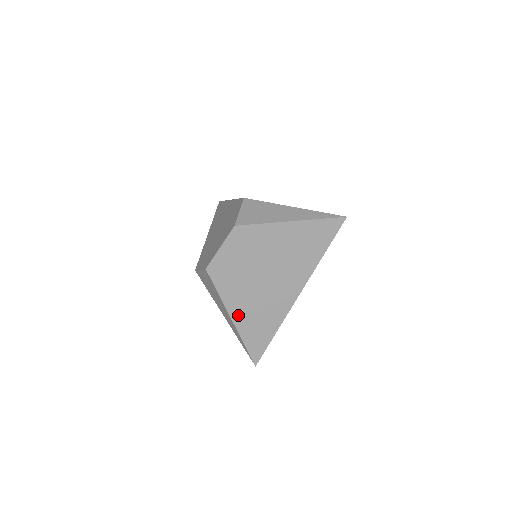
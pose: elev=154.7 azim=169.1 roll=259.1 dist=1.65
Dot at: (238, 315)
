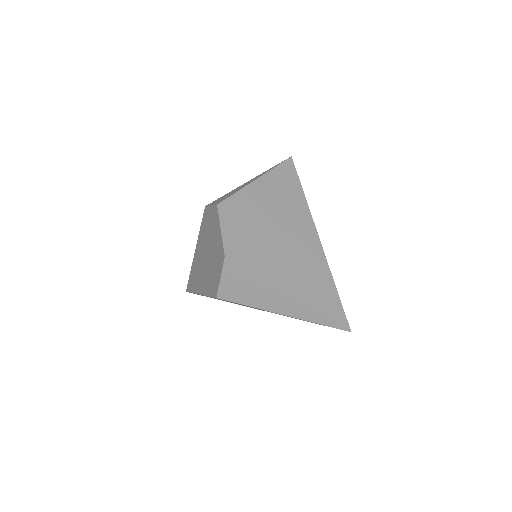
Dot at: (289, 286)
